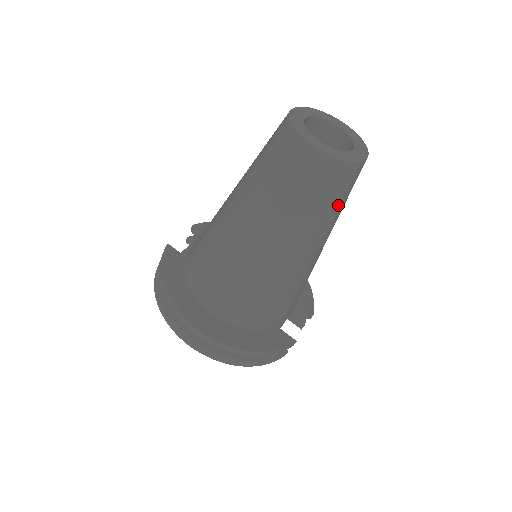
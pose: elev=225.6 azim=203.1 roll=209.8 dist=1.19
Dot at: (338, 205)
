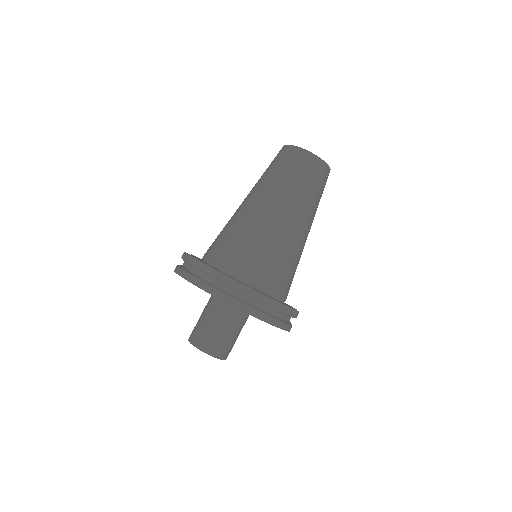
Dot at: (320, 196)
